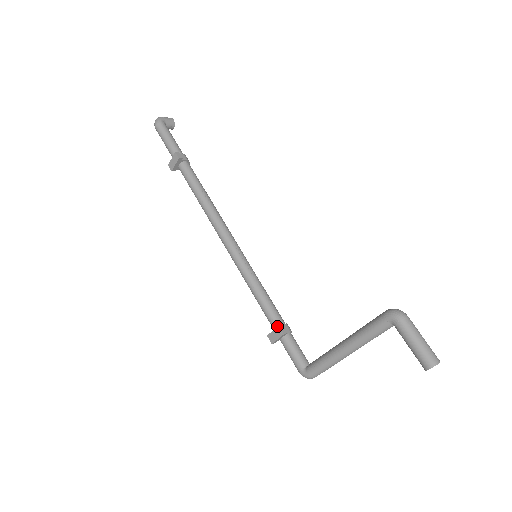
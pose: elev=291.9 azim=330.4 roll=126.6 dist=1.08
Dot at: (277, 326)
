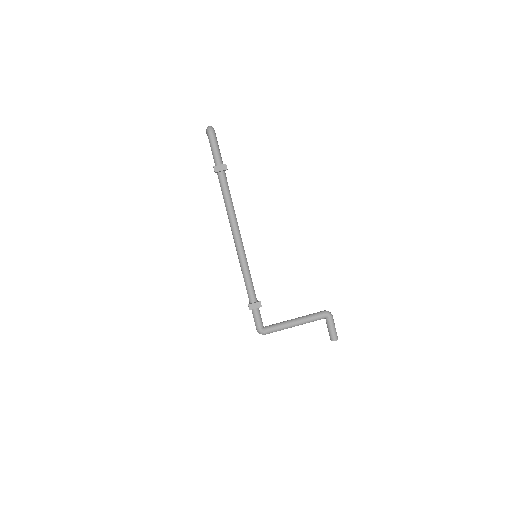
Dot at: (255, 301)
